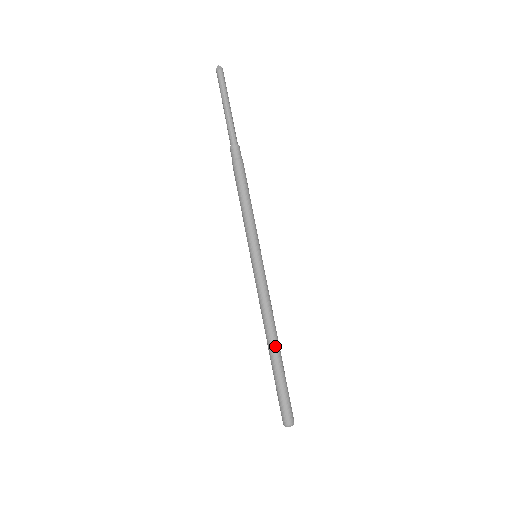
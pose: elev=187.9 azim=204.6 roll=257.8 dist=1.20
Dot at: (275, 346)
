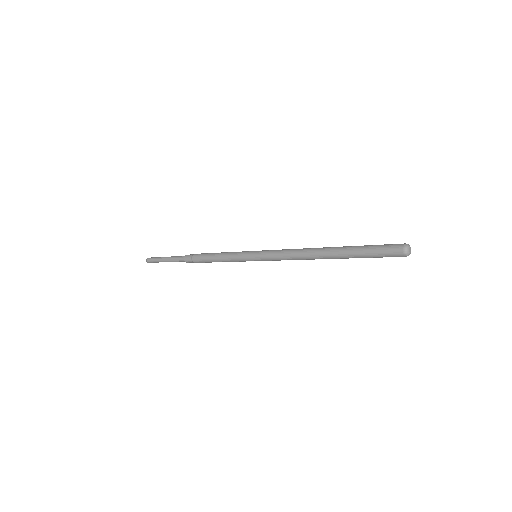
Dot at: (325, 251)
